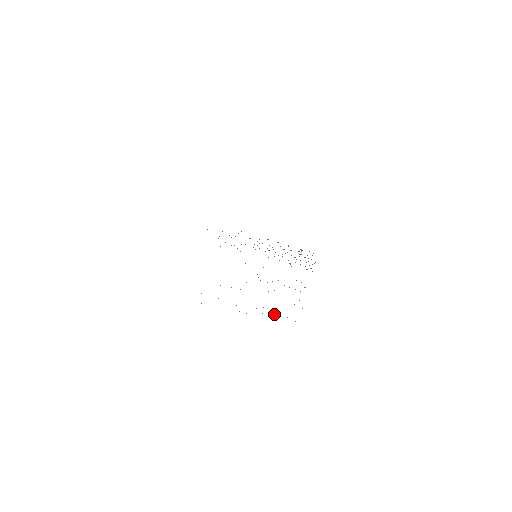
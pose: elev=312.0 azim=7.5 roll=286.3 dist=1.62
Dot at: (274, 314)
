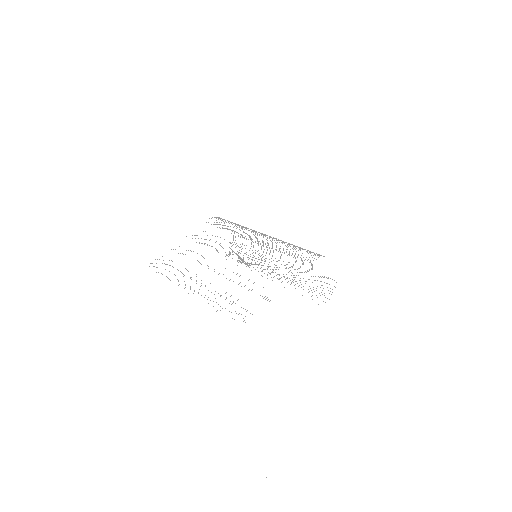
Dot at: occluded
